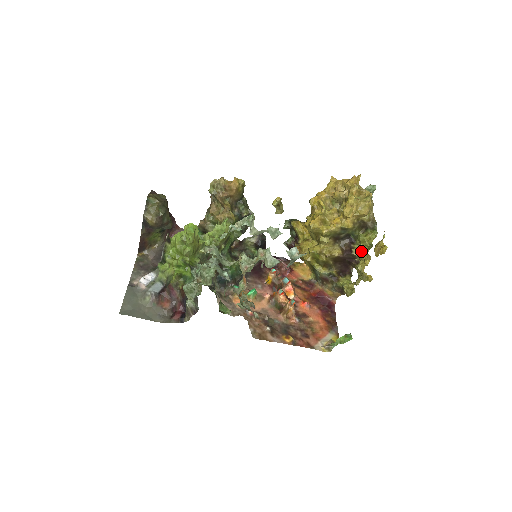
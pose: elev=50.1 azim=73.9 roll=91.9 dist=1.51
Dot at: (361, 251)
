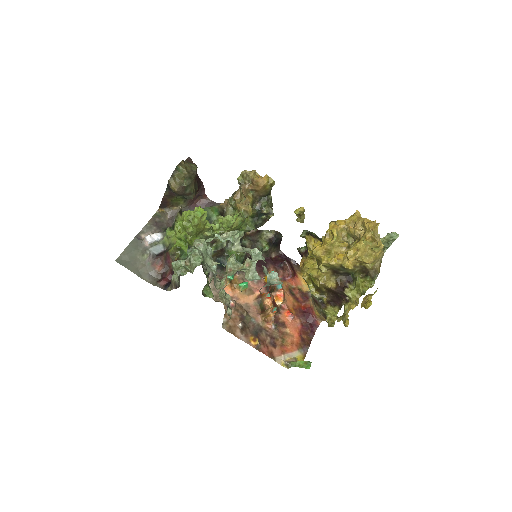
Dot at: (353, 293)
